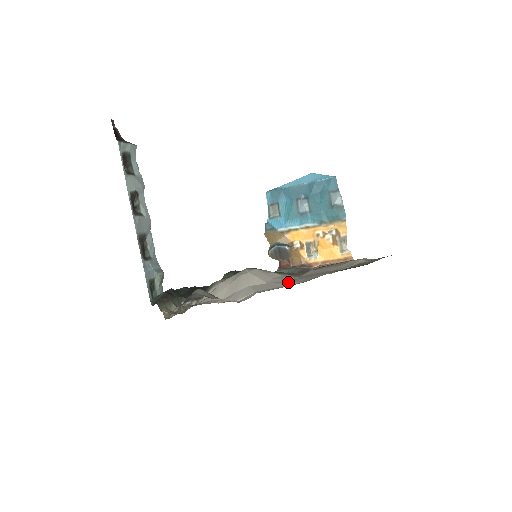
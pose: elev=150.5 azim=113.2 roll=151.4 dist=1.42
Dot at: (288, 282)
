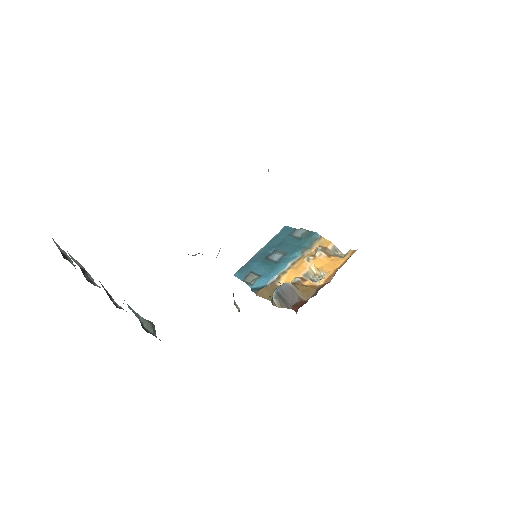
Dot at: occluded
